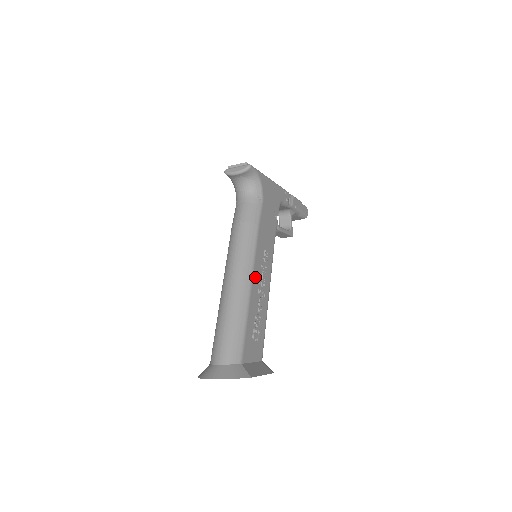
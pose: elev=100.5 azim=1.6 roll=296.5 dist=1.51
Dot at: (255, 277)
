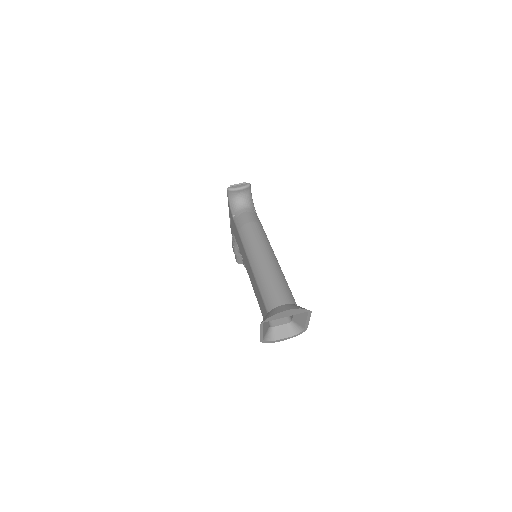
Dot at: occluded
